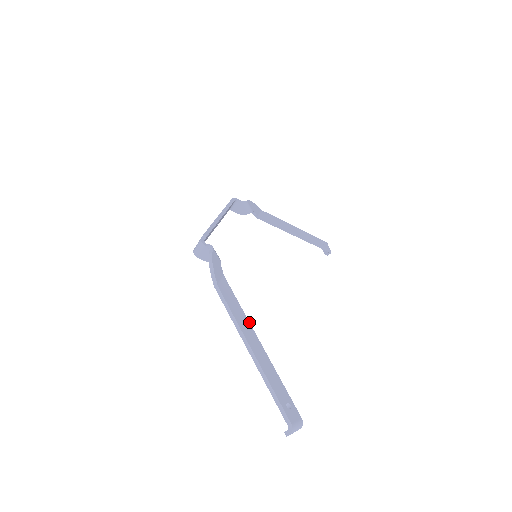
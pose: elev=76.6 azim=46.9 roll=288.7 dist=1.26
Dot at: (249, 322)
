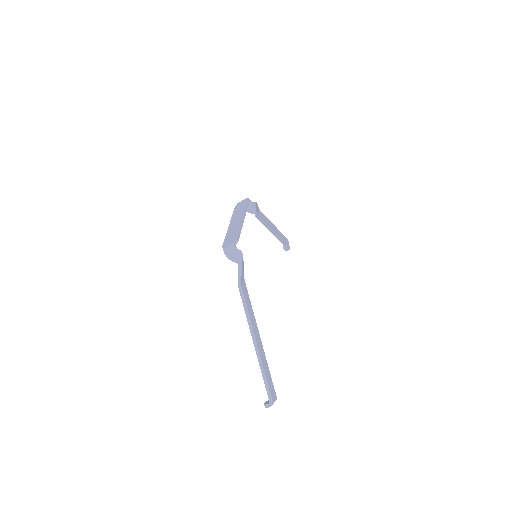
Dot at: (255, 319)
